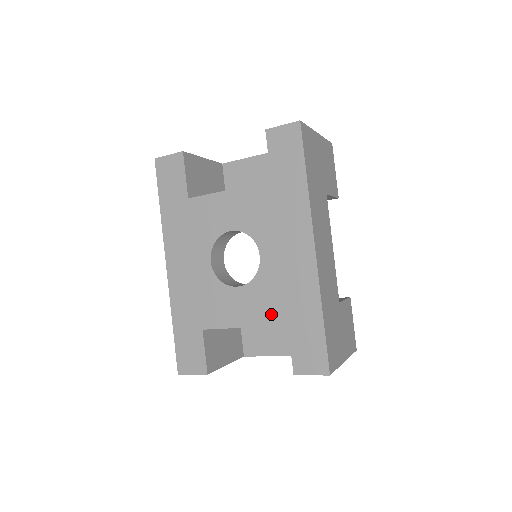
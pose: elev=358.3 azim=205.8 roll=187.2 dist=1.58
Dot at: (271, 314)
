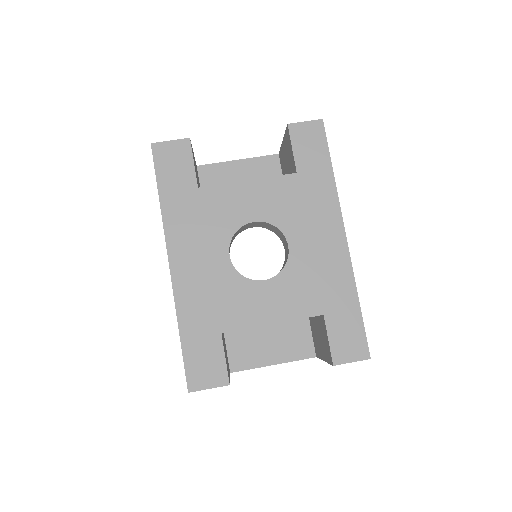
Dot at: (305, 305)
